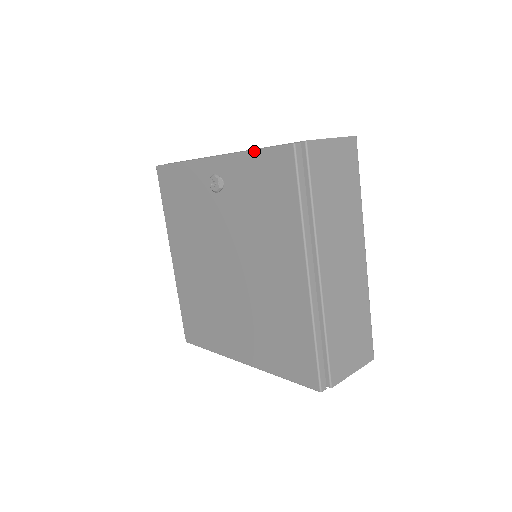
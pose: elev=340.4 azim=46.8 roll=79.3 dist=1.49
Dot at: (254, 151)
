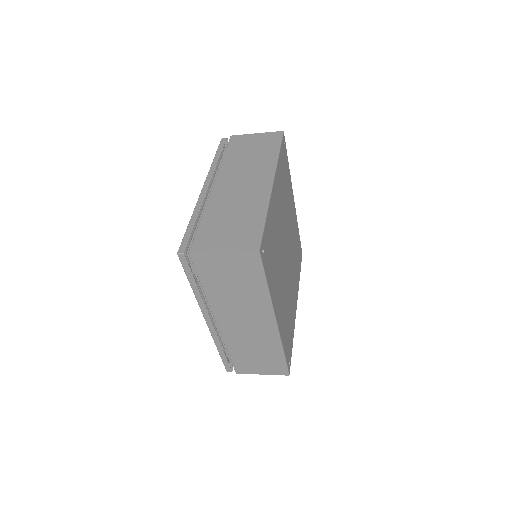
Dot at: occluded
